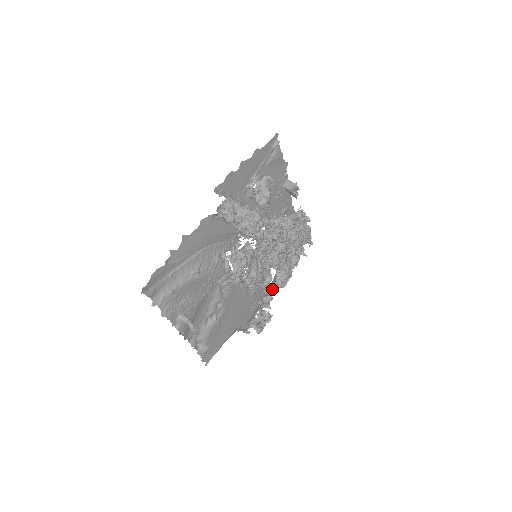
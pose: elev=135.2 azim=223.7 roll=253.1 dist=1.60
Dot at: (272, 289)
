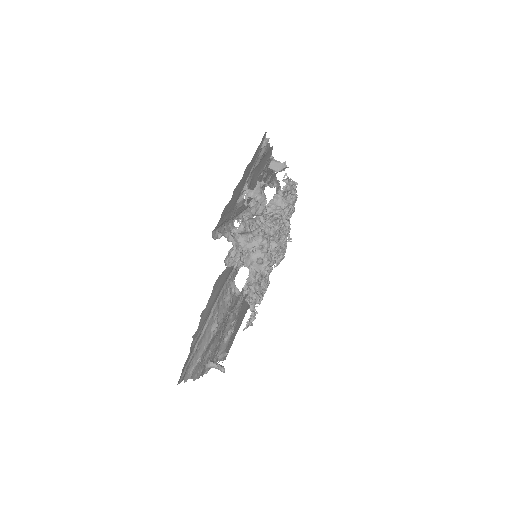
Dot at: occluded
